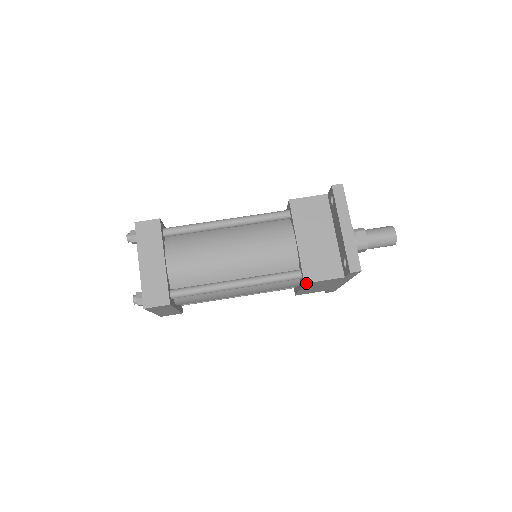
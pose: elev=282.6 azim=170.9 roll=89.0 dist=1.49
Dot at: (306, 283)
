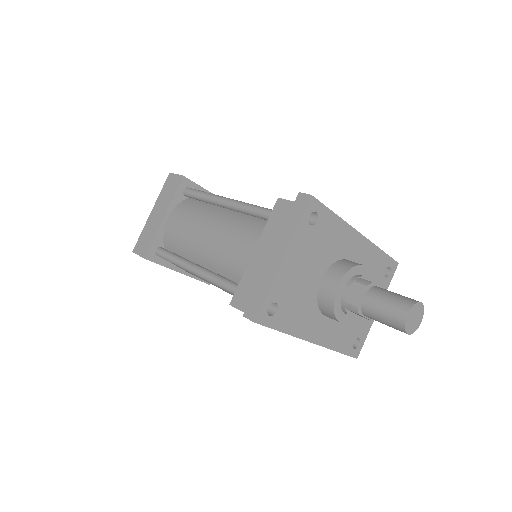
Dot at: (232, 305)
